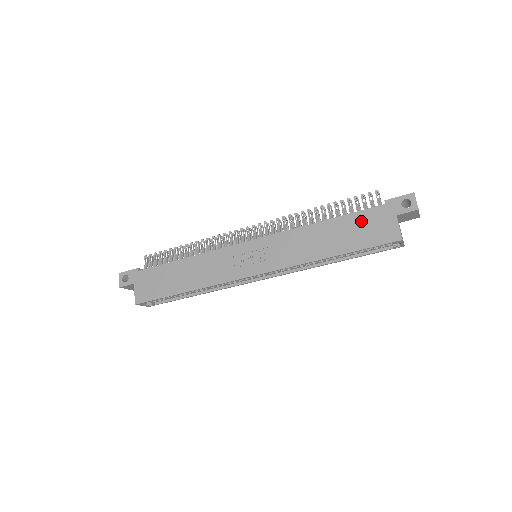
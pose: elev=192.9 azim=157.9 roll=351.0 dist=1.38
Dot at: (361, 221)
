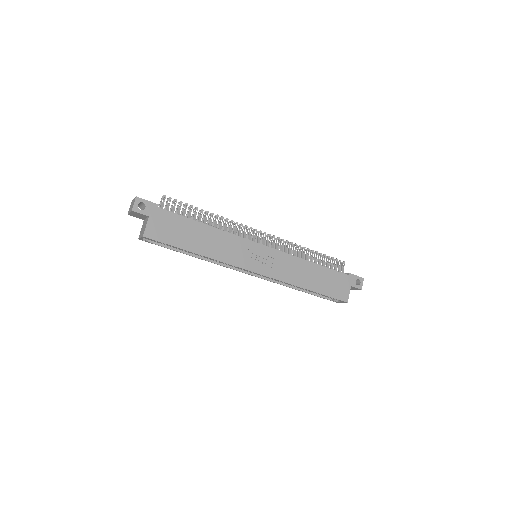
Dot at: (333, 277)
